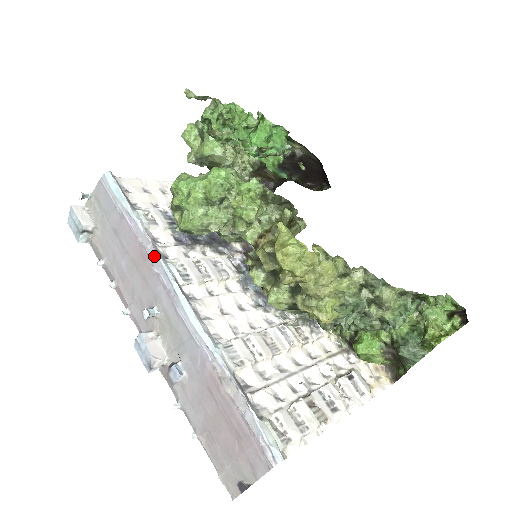
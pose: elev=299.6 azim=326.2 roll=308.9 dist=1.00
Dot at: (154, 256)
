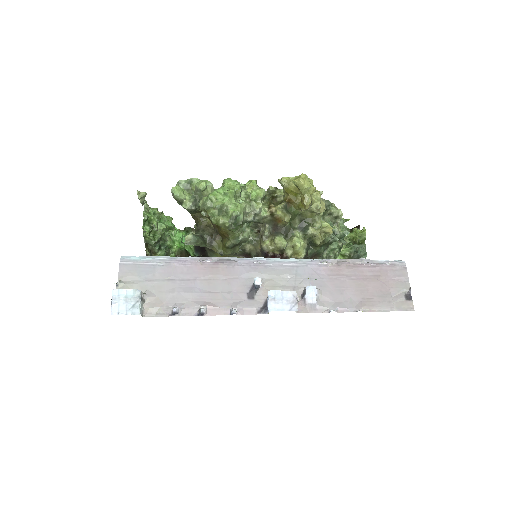
Dot at: (221, 259)
